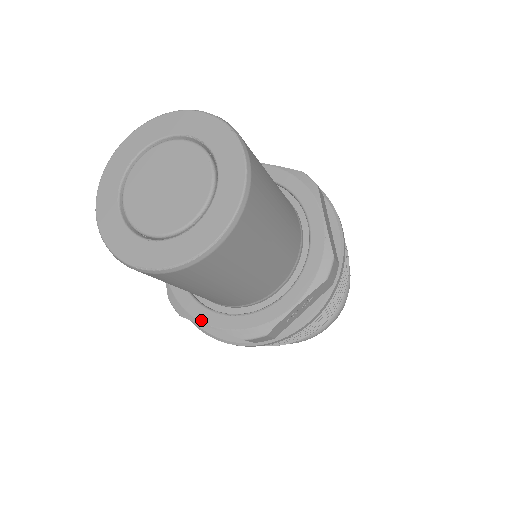
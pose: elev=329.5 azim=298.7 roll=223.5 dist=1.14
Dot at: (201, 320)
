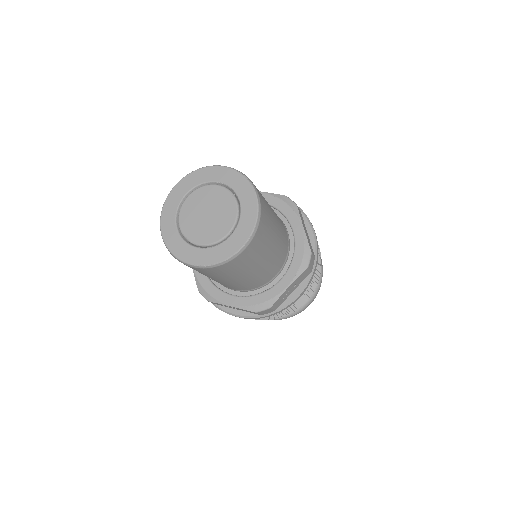
Dot at: (224, 302)
